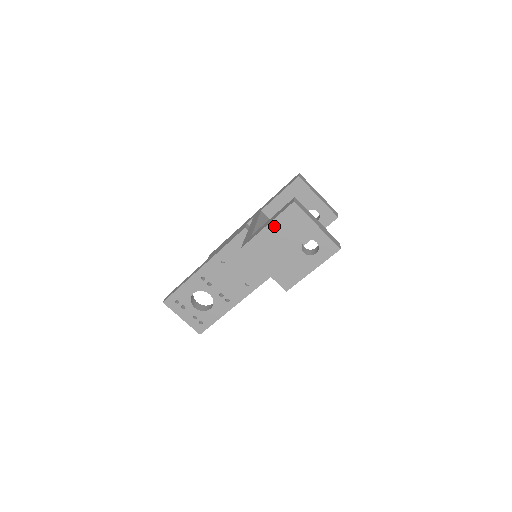
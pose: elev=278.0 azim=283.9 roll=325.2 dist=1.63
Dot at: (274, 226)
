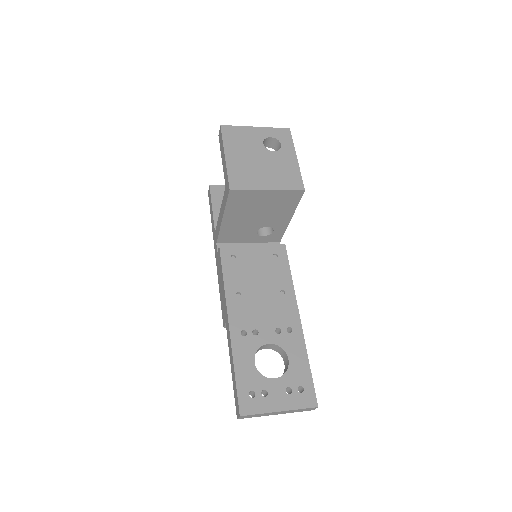
Dot at: (230, 152)
